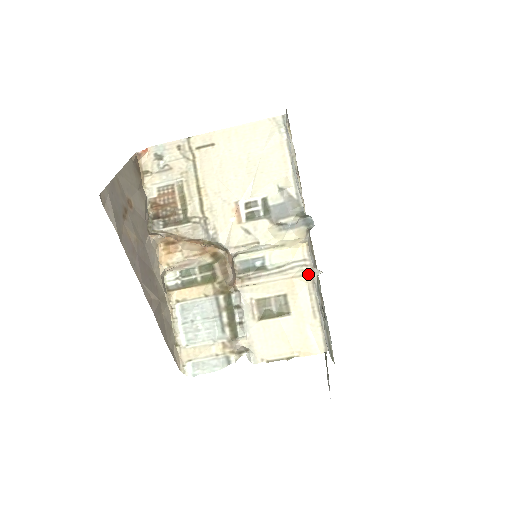
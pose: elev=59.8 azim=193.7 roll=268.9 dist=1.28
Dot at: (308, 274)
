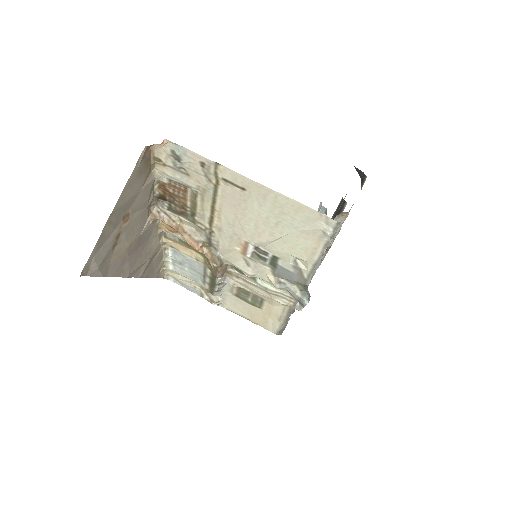
Dot at: (288, 305)
